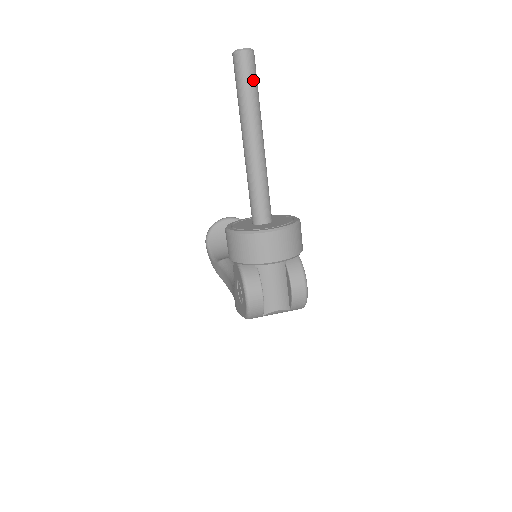
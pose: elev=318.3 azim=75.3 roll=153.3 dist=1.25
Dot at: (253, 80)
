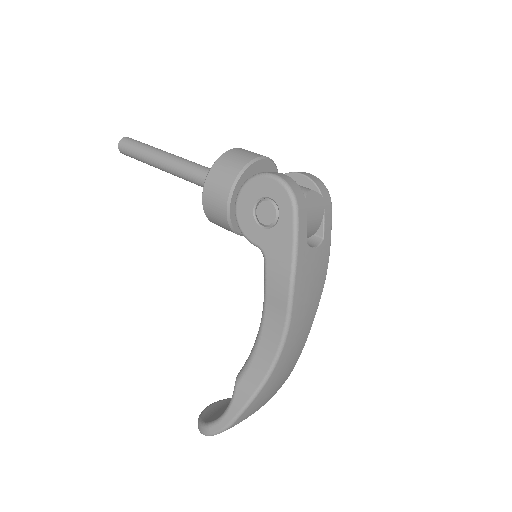
Dot at: occluded
